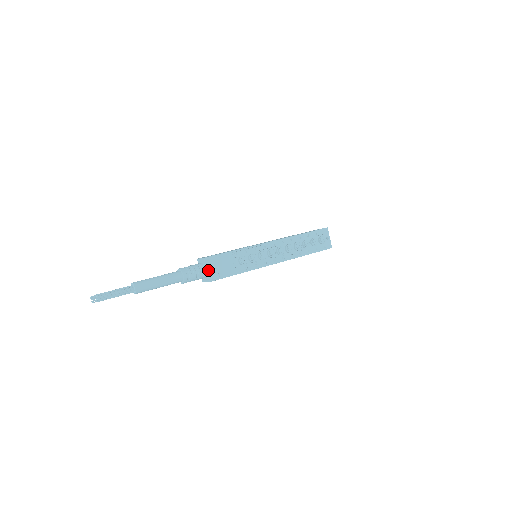
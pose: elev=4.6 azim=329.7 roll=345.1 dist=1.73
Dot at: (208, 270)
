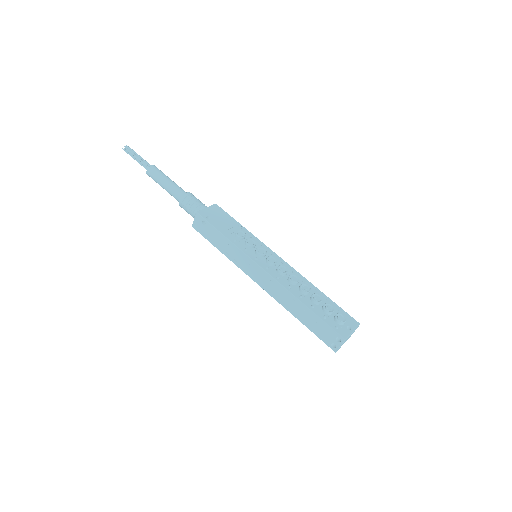
Dot at: (207, 209)
